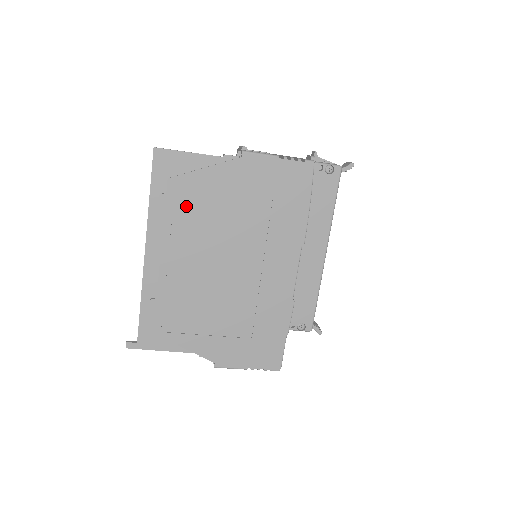
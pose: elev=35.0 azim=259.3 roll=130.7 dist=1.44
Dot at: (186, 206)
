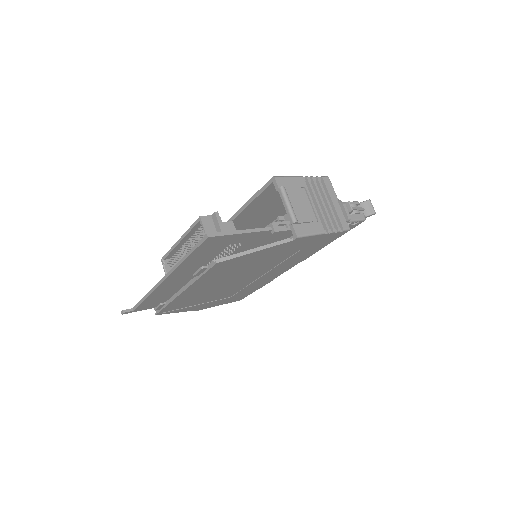
Dot at: (223, 269)
